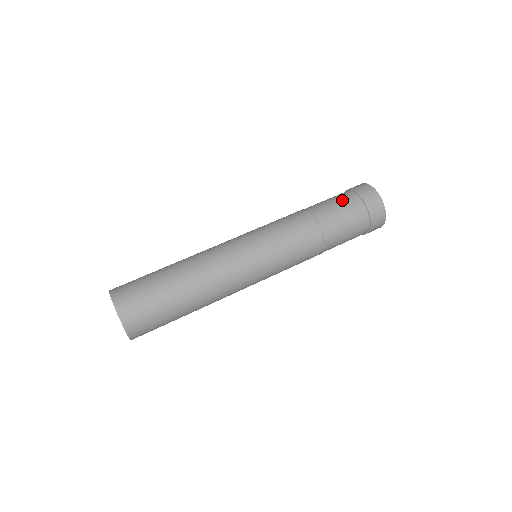
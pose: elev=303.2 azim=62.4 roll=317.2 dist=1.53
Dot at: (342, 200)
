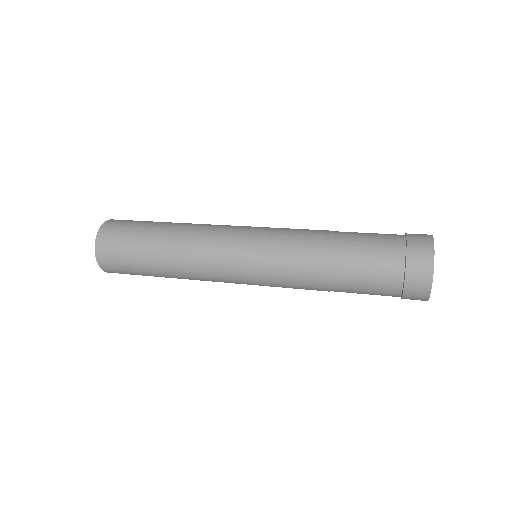
Dot at: occluded
